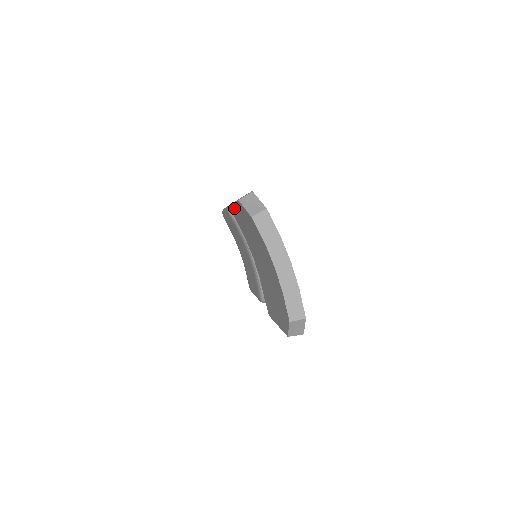
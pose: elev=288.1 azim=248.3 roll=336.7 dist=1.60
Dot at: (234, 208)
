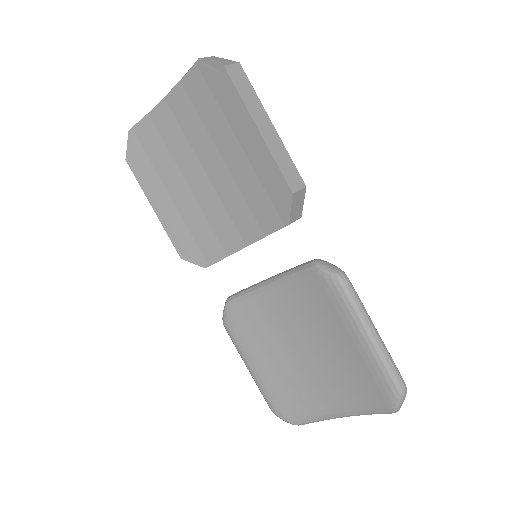
Dot at: (164, 221)
